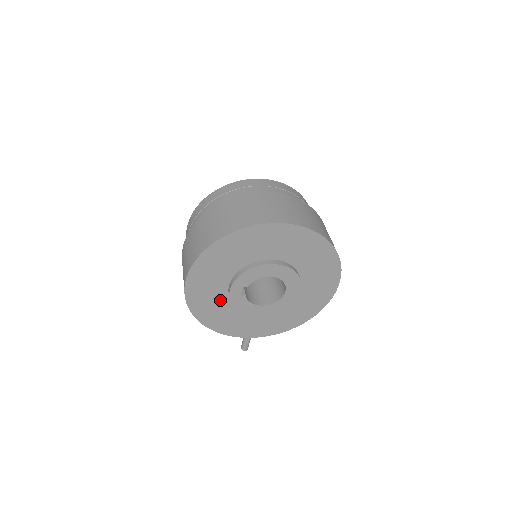
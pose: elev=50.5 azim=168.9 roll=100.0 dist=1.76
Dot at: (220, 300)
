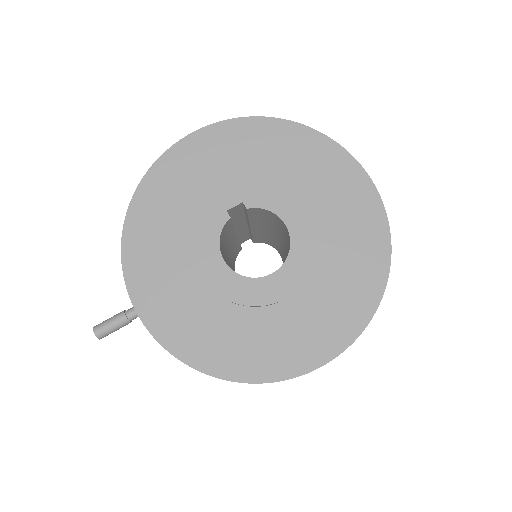
Dot at: (192, 199)
